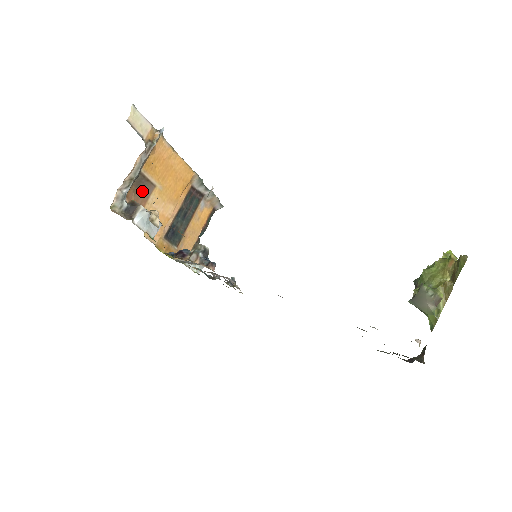
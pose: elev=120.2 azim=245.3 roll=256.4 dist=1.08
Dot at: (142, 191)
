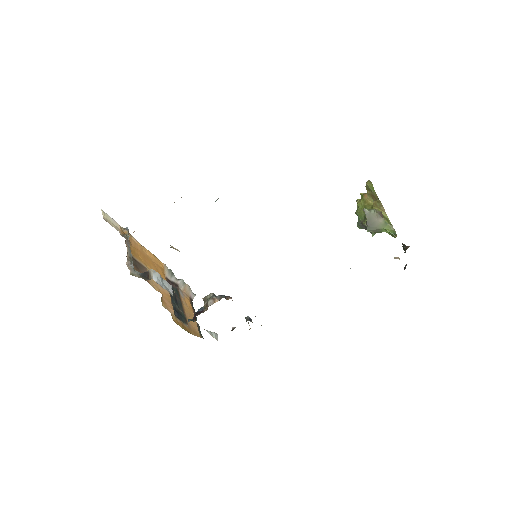
Dot at: (141, 271)
